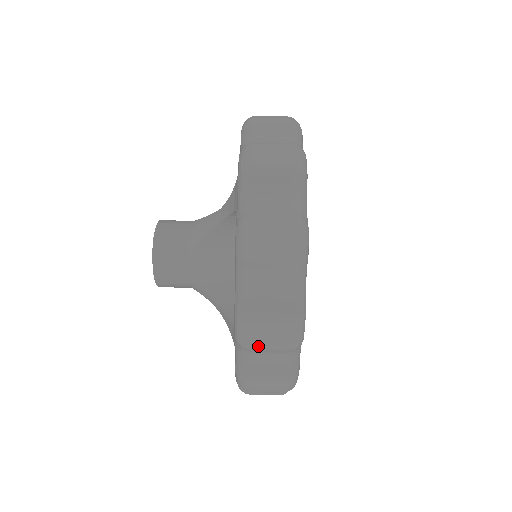
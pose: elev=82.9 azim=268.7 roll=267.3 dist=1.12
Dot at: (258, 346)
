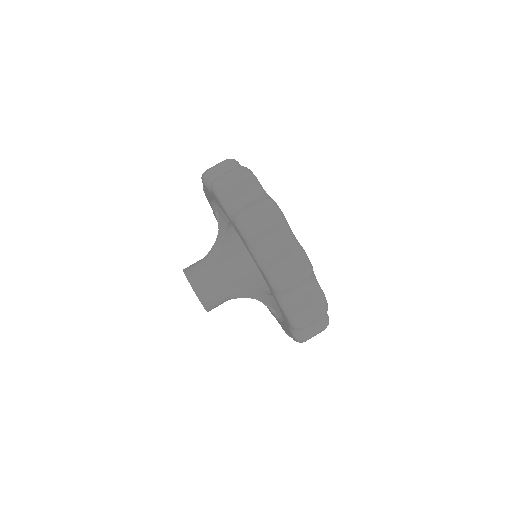
Dot at: (289, 284)
